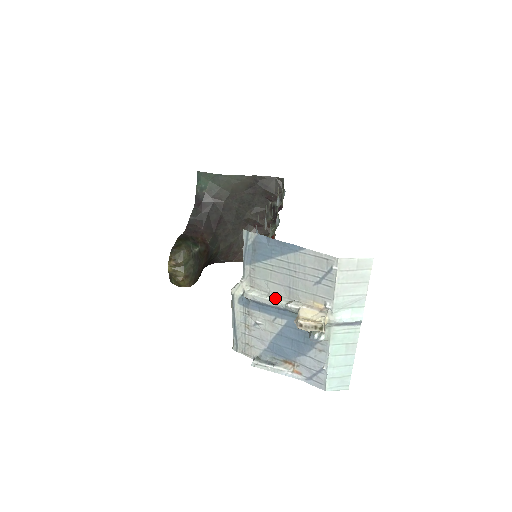
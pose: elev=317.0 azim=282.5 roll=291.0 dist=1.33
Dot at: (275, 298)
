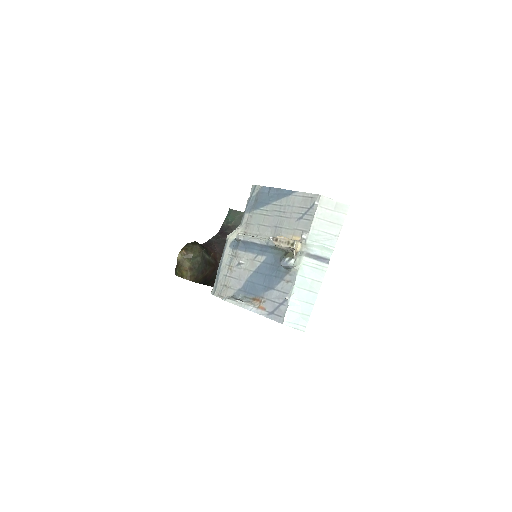
Dot at: (262, 237)
